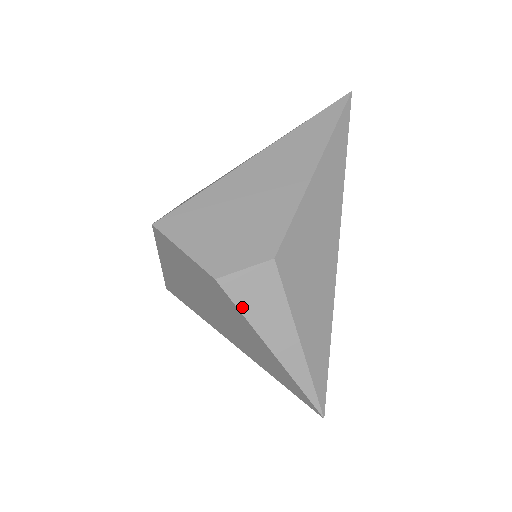
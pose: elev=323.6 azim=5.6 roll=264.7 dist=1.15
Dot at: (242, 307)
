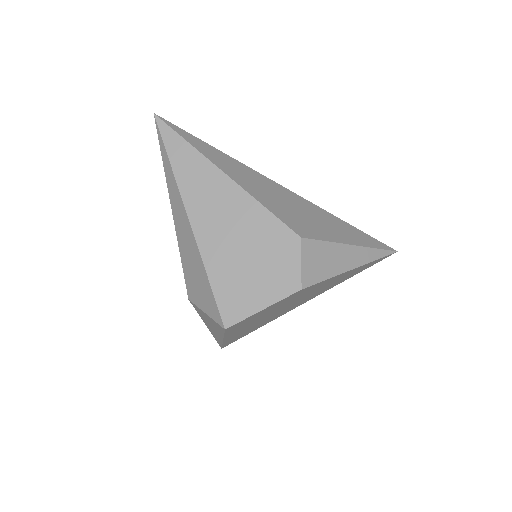
Dot at: (323, 277)
